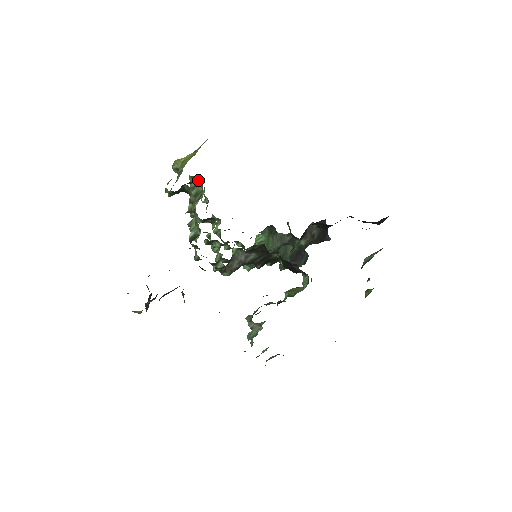
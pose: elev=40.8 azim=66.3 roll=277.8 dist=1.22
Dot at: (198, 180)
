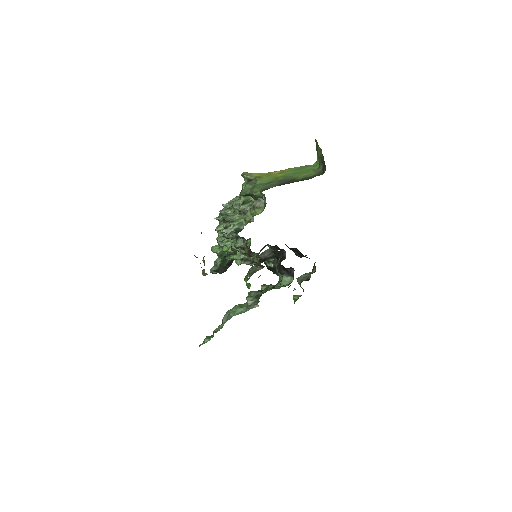
Dot at: occluded
